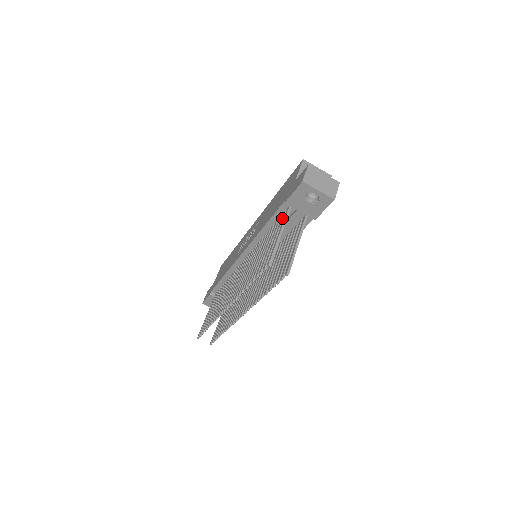
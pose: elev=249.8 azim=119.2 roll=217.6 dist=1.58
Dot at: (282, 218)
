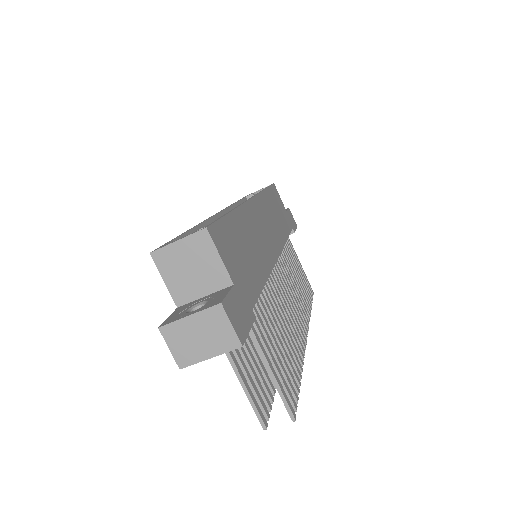
Dot at: occluded
